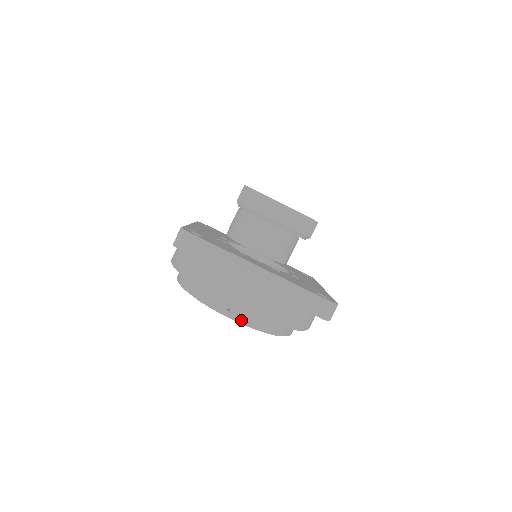
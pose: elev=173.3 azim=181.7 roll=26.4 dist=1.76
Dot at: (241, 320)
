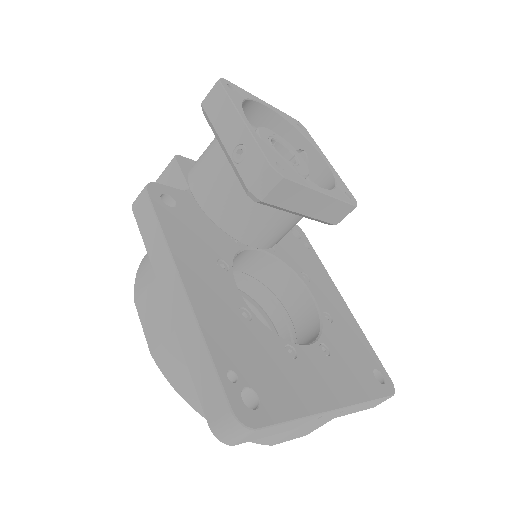
Dot at: occluded
